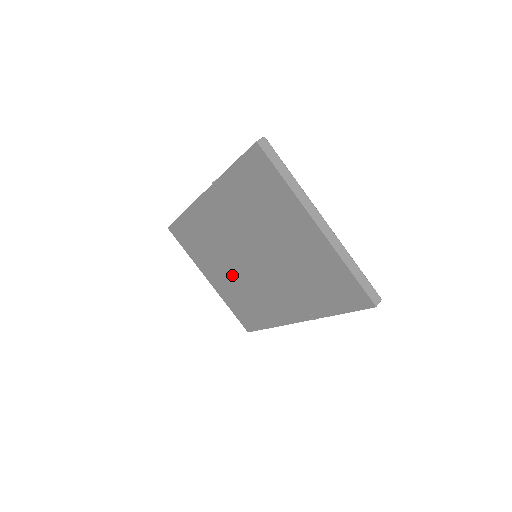
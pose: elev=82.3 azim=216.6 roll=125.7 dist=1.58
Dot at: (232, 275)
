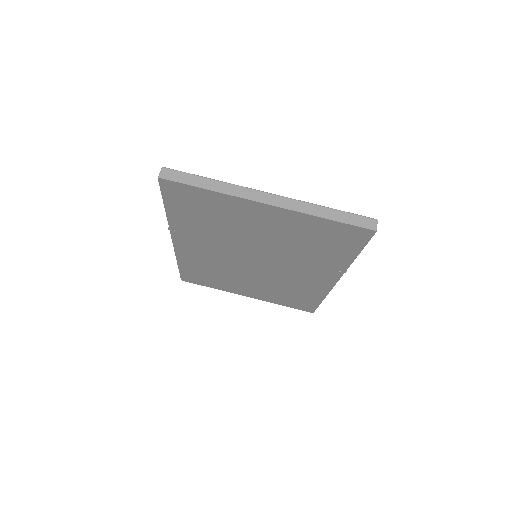
Dot at: (256, 282)
